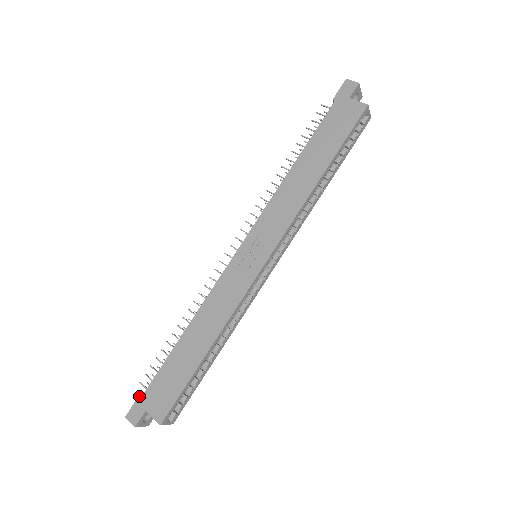
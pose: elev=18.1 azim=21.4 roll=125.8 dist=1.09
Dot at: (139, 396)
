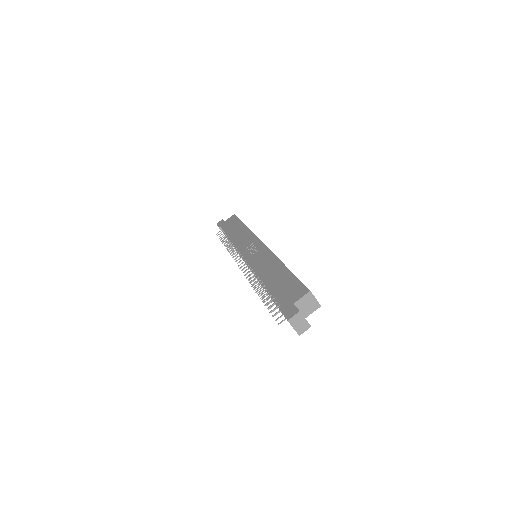
Dot at: (280, 310)
